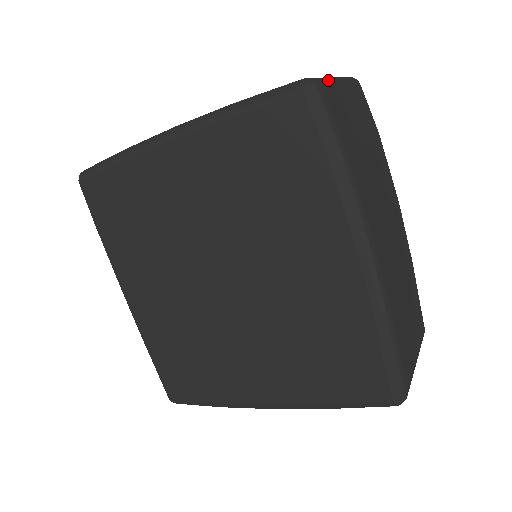
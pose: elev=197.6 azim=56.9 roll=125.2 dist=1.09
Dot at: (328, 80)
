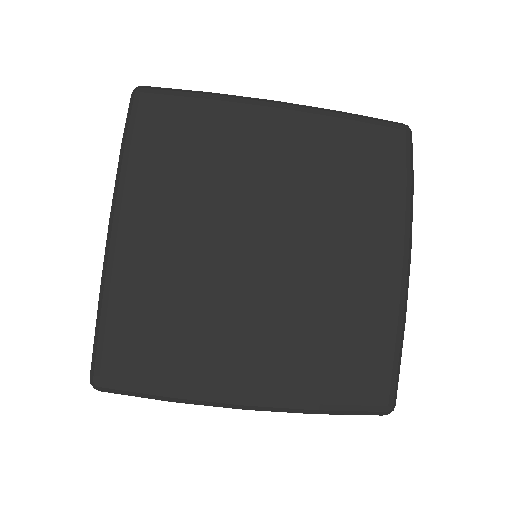
Dot at: occluded
